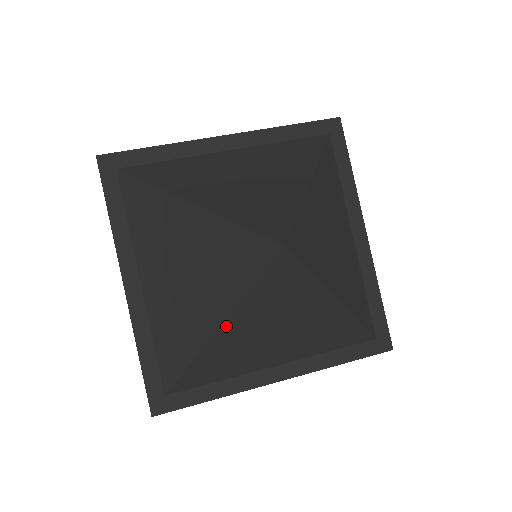
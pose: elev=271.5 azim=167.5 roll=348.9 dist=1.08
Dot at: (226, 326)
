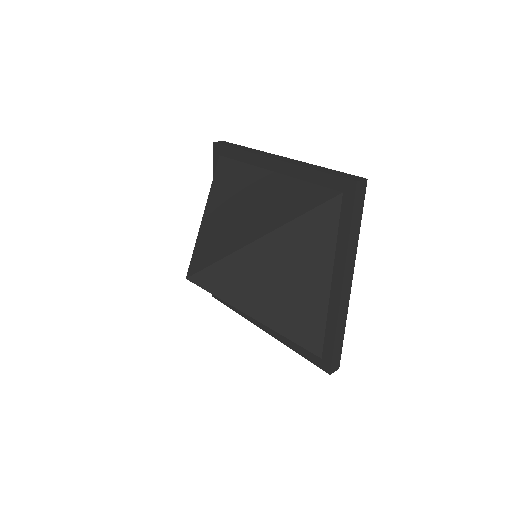
Dot at: occluded
